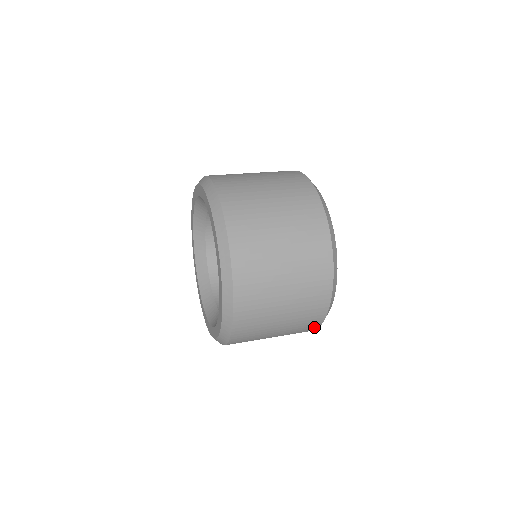
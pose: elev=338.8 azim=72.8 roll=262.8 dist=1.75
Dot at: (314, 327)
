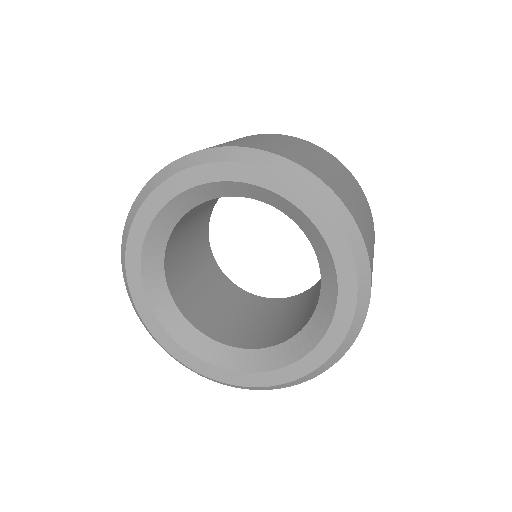
Dot at: occluded
